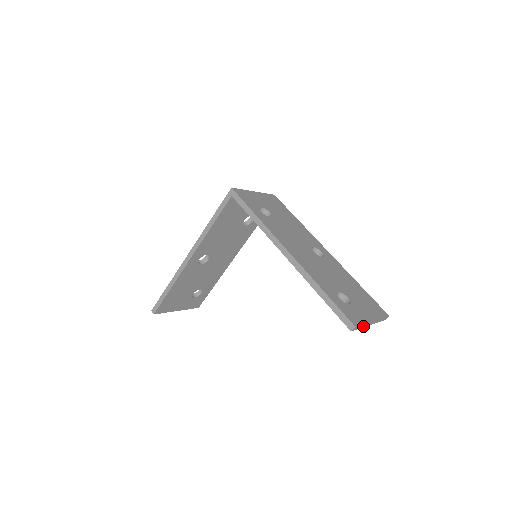
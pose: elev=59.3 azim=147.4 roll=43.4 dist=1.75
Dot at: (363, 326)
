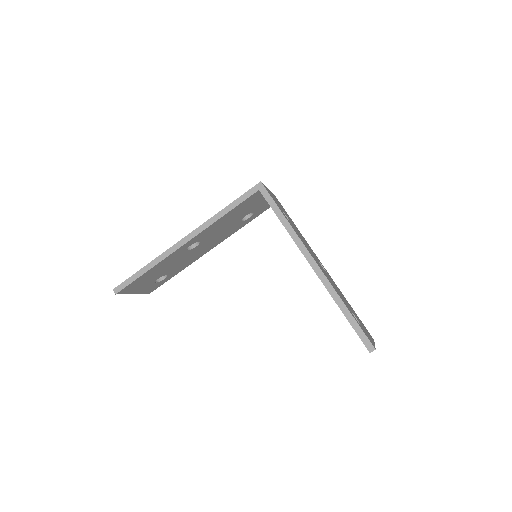
Dot at: occluded
